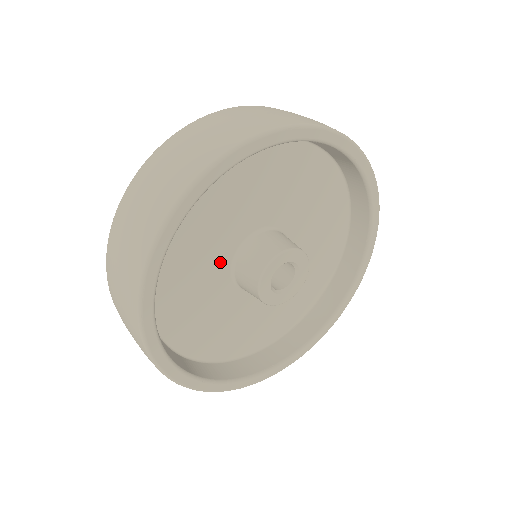
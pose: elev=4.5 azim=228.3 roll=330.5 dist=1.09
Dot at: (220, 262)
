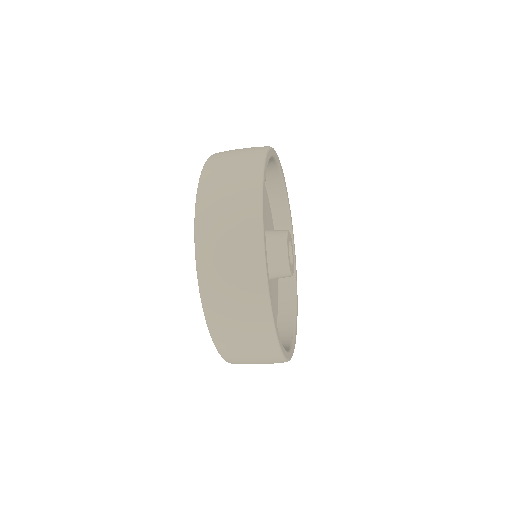
Dot at: occluded
